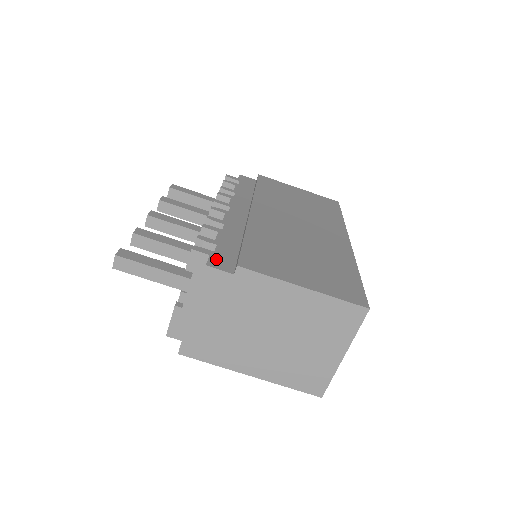
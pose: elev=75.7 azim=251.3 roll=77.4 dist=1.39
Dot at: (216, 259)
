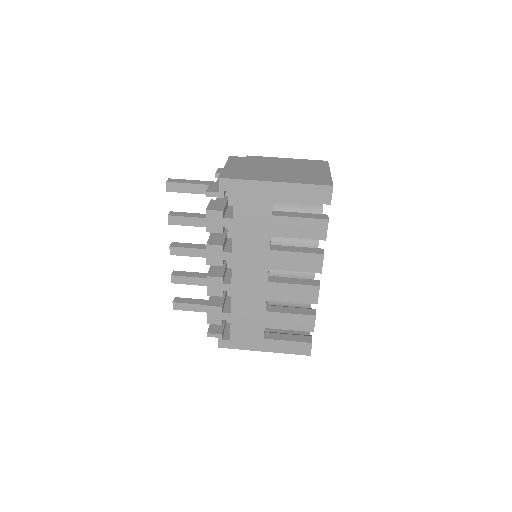
Dot at: occluded
